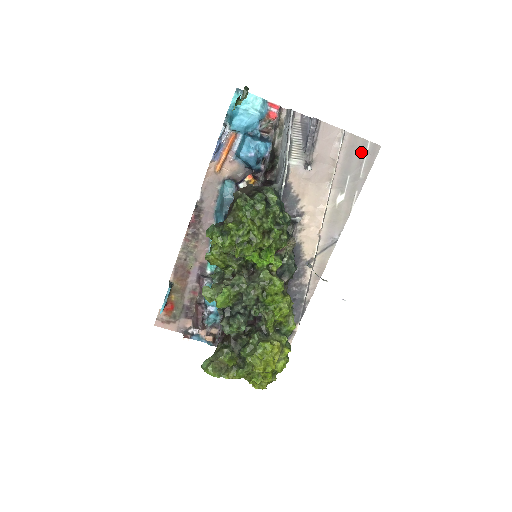
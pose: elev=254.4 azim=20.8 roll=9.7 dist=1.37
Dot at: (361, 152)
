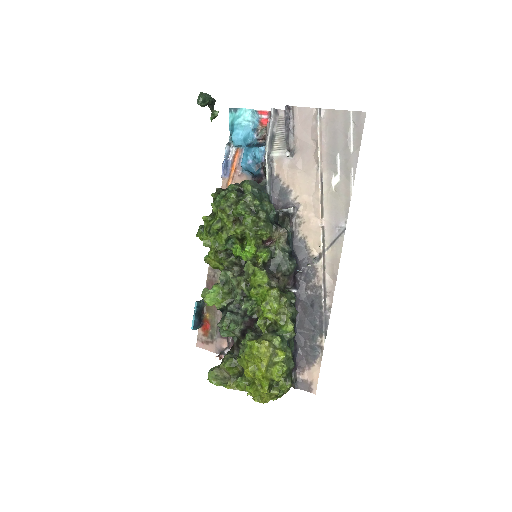
Dot at: (345, 125)
